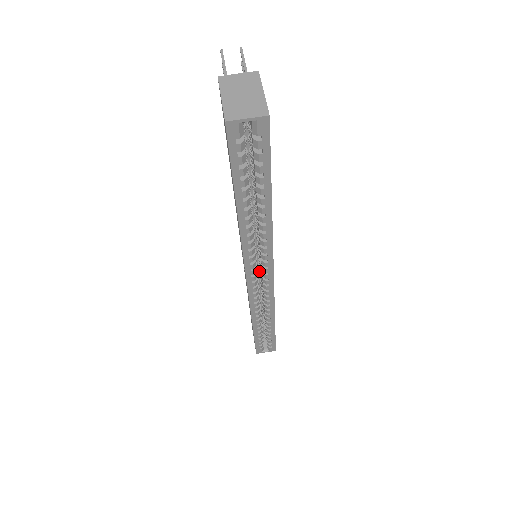
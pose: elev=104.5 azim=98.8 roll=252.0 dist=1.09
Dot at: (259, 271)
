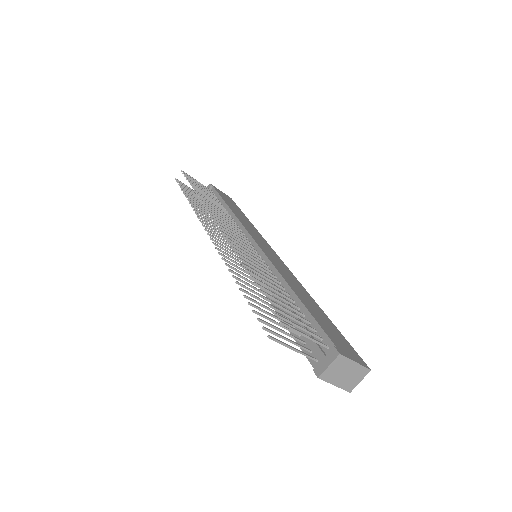
Dot at: occluded
